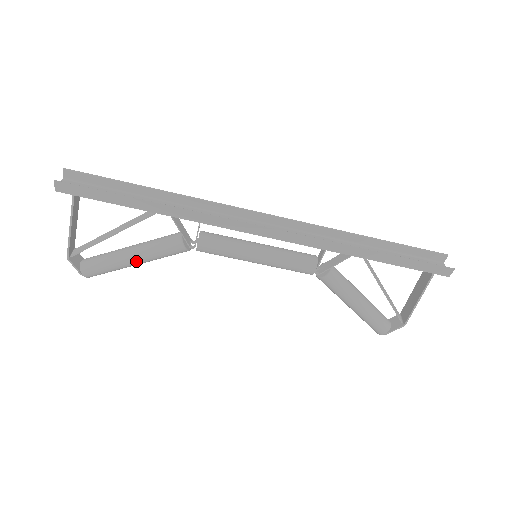
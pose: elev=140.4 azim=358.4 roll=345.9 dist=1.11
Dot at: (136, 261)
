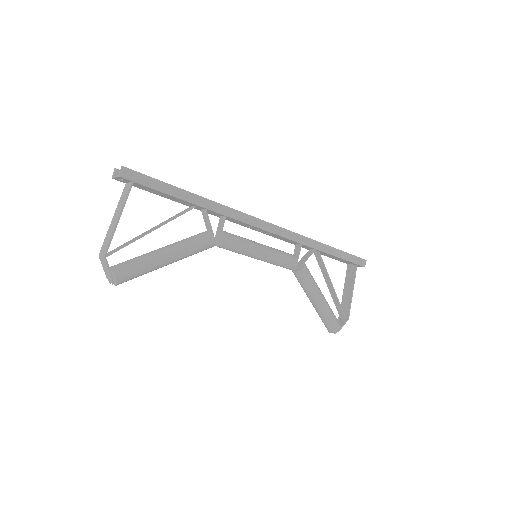
Dot at: (172, 256)
